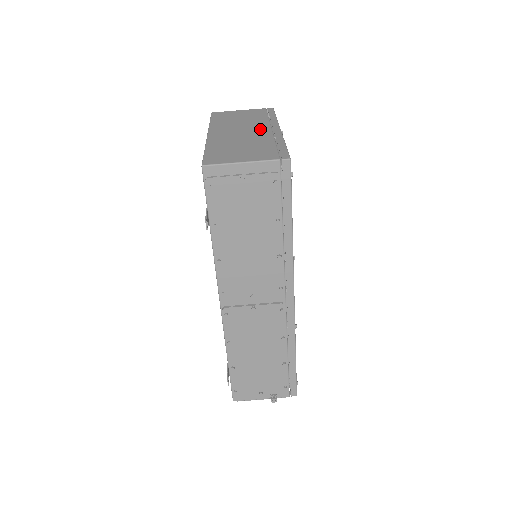
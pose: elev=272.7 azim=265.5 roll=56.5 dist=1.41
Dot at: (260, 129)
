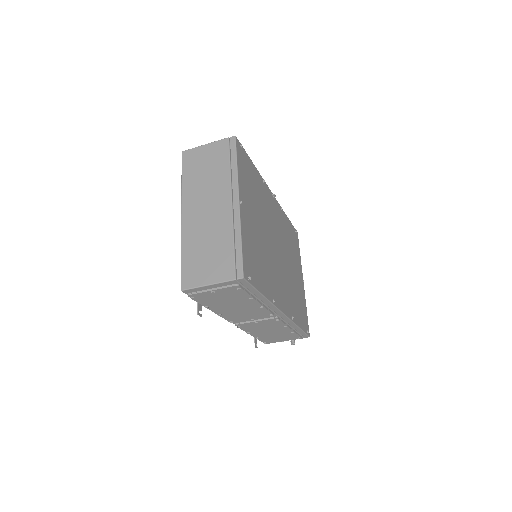
Dot at: (222, 204)
